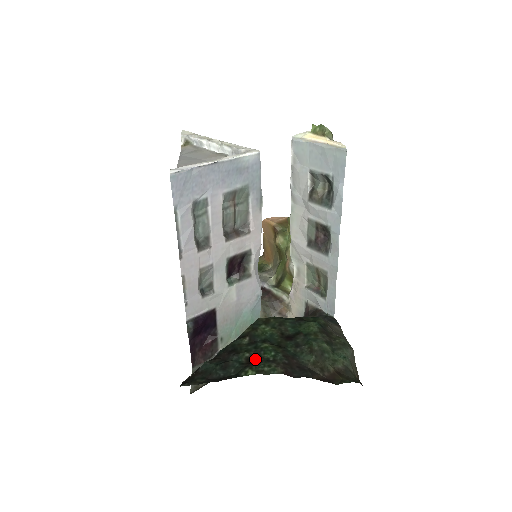
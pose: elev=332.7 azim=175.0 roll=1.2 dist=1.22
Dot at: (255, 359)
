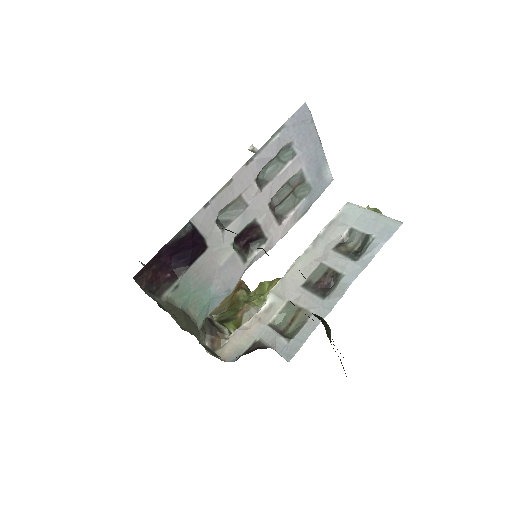
Dot at: occluded
